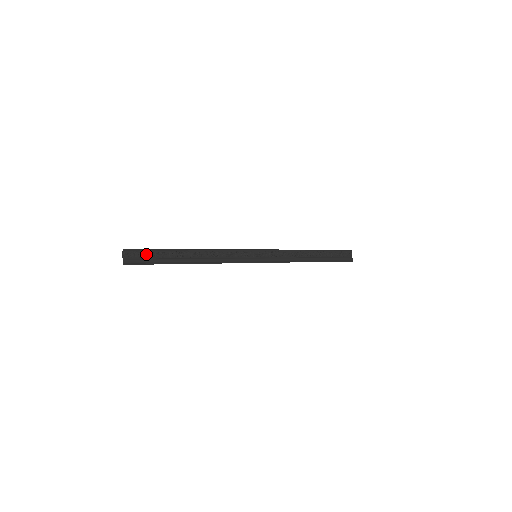
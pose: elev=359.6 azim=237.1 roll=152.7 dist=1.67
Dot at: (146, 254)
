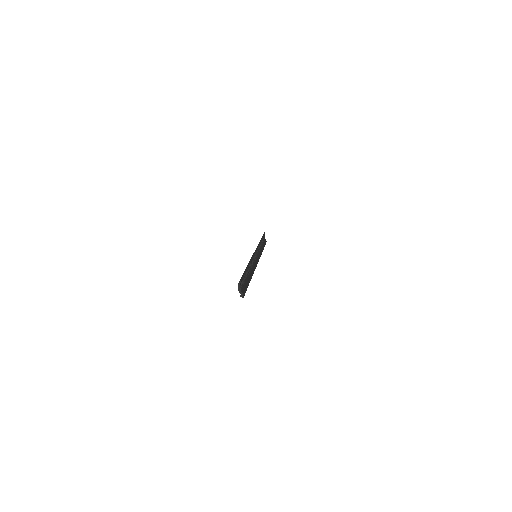
Dot at: (243, 280)
